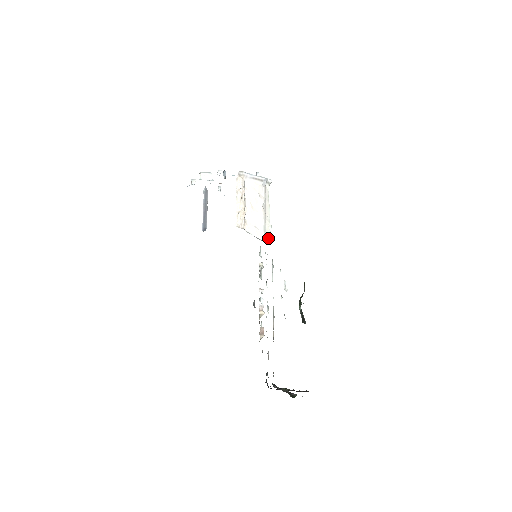
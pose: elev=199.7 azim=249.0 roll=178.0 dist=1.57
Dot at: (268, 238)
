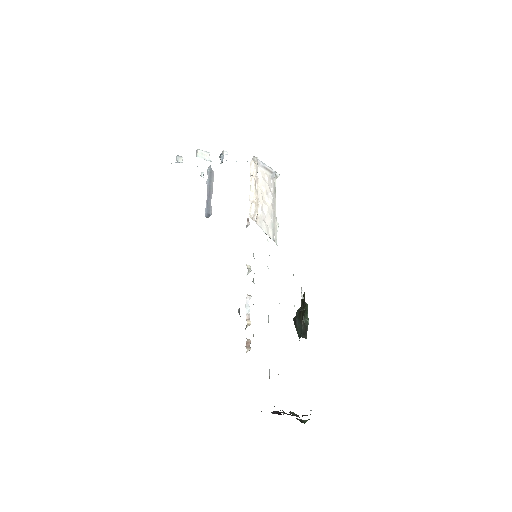
Dot at: (275, 237)
